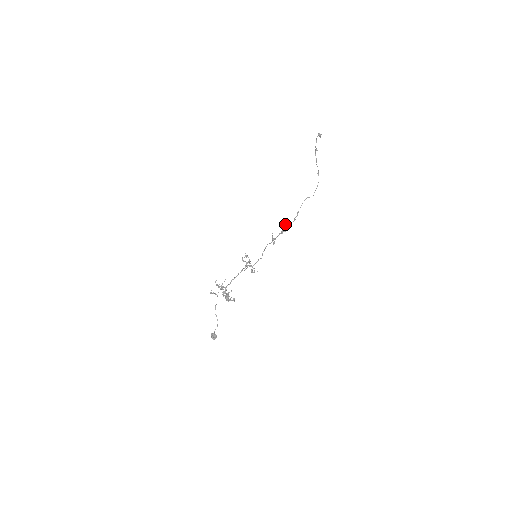
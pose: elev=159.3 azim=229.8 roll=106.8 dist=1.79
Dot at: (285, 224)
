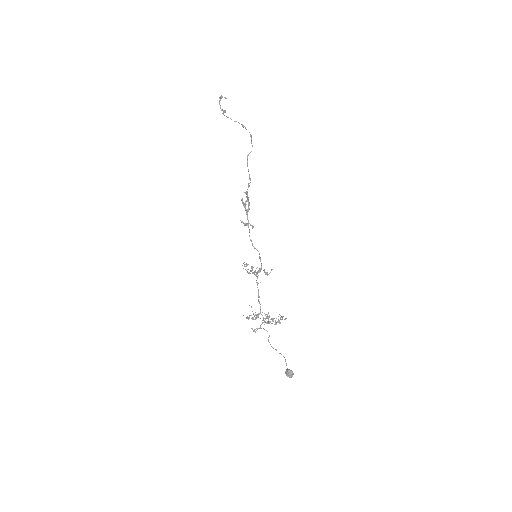
Dot at: (242, 200)
